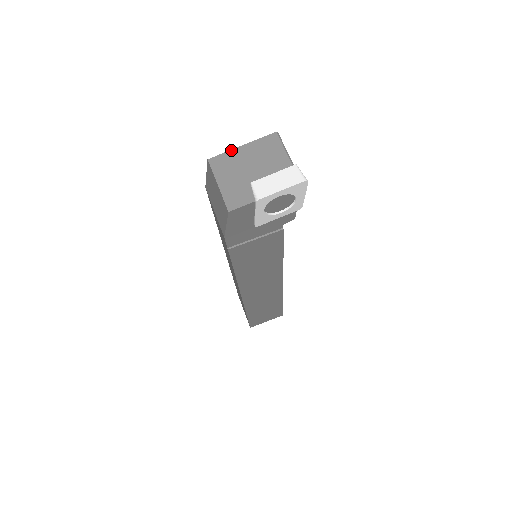
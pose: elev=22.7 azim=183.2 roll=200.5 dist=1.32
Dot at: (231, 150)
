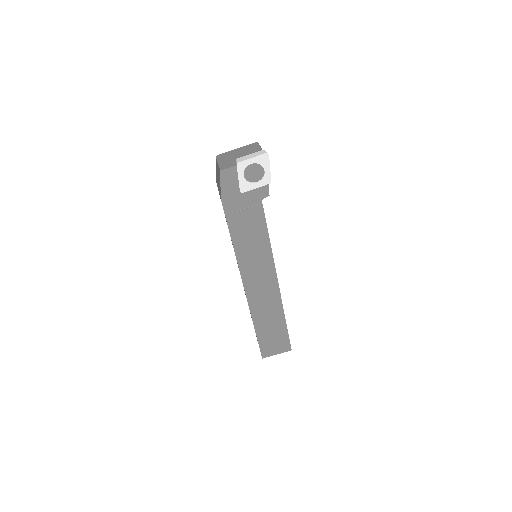
Dot at: (230, 151)
